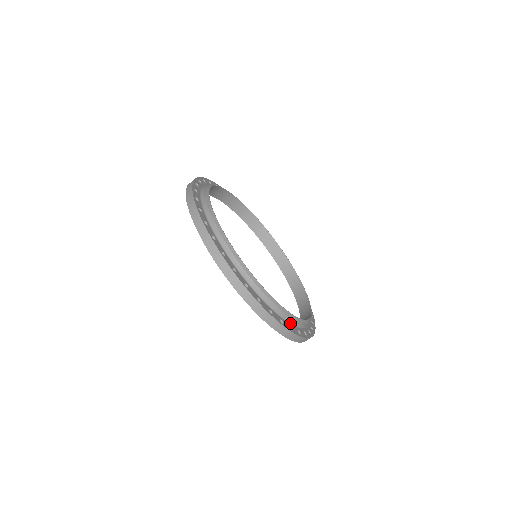
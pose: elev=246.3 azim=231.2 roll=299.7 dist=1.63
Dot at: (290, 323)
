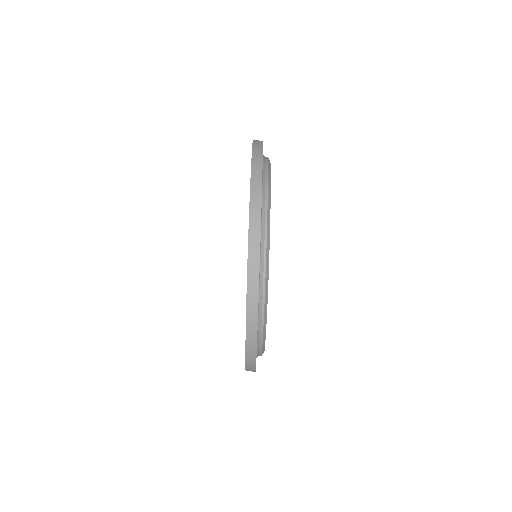
Dot at: (259, 287)
